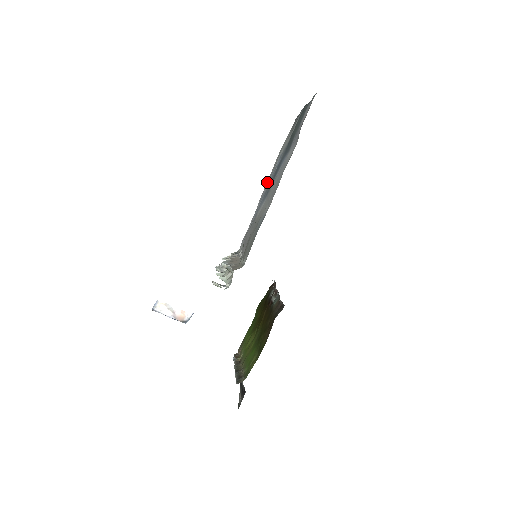
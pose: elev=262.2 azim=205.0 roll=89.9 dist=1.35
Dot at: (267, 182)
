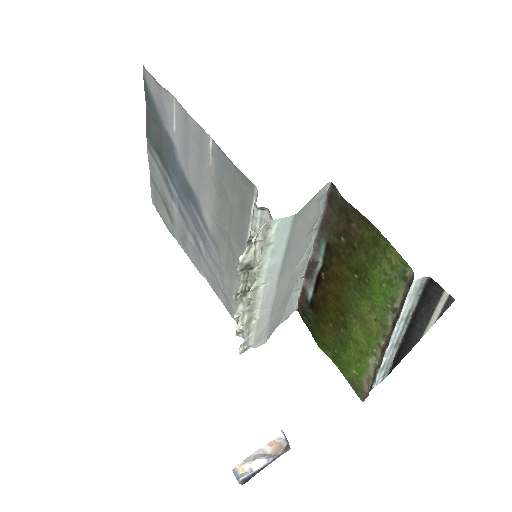
Dot at: (187, 250)
